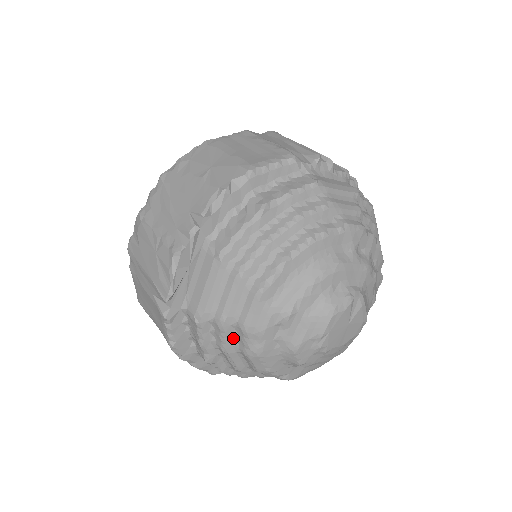
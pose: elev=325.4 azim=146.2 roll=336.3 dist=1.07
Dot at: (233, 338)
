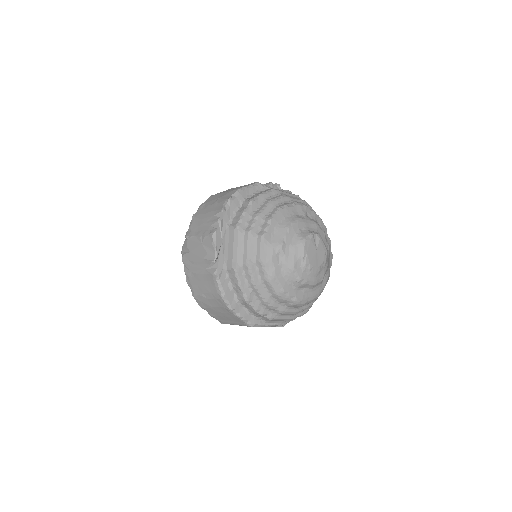
Dot at: (257, 273)
